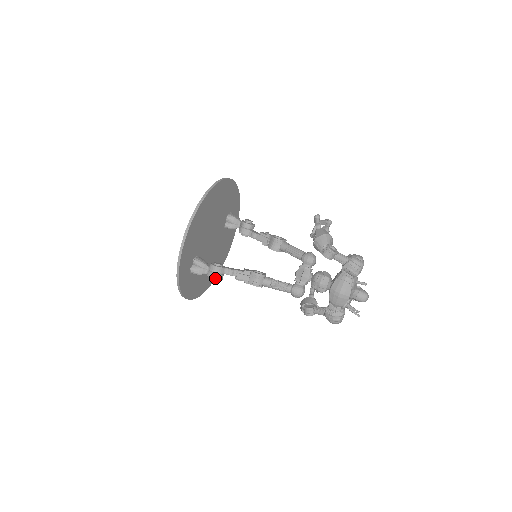
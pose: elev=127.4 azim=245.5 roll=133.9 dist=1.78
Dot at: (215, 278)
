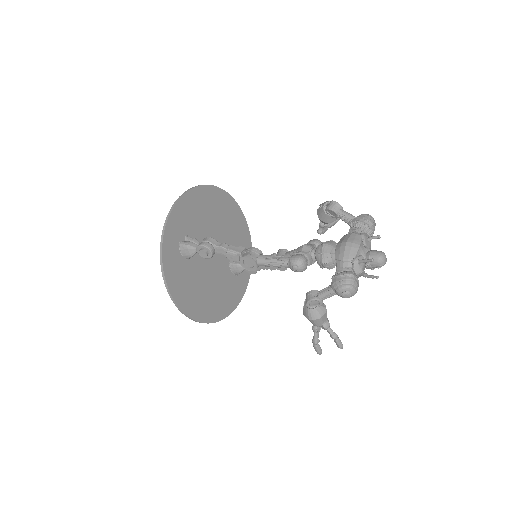
Dot at: (204, 244)
